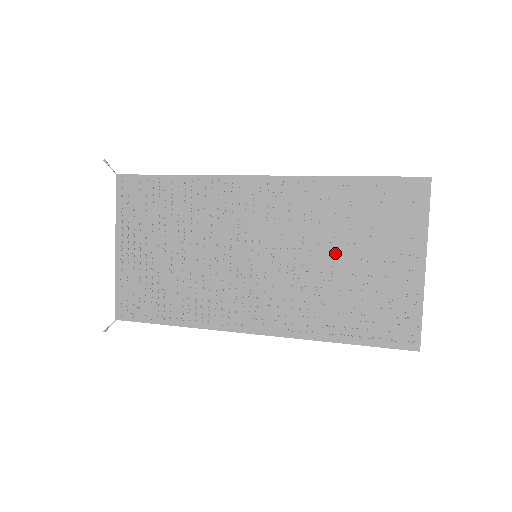
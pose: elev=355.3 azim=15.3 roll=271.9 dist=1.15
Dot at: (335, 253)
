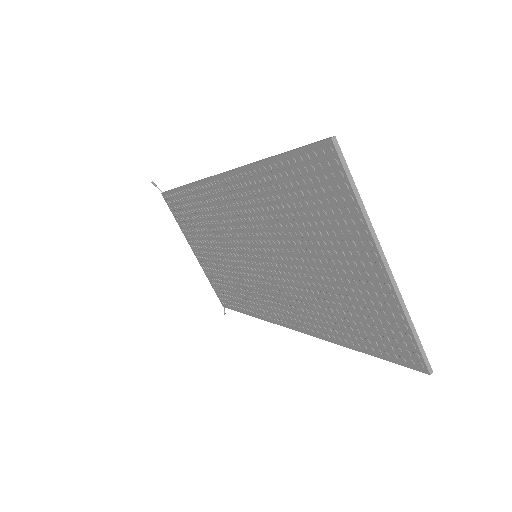
Dot at: (300, 252)
